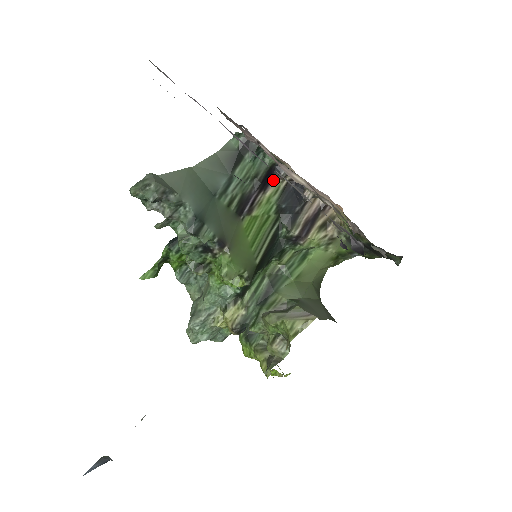
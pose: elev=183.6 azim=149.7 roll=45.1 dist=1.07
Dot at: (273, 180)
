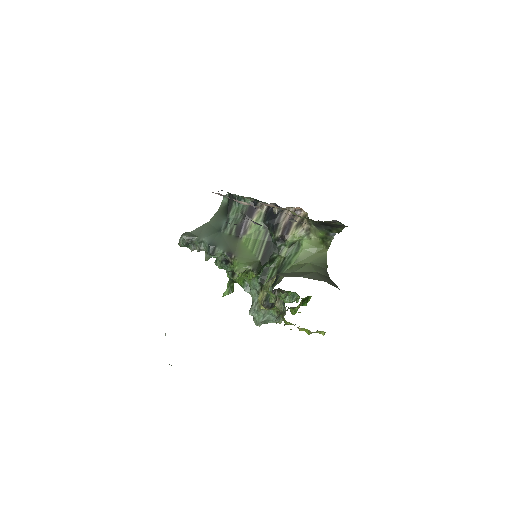
Dot at: (256, 211)
